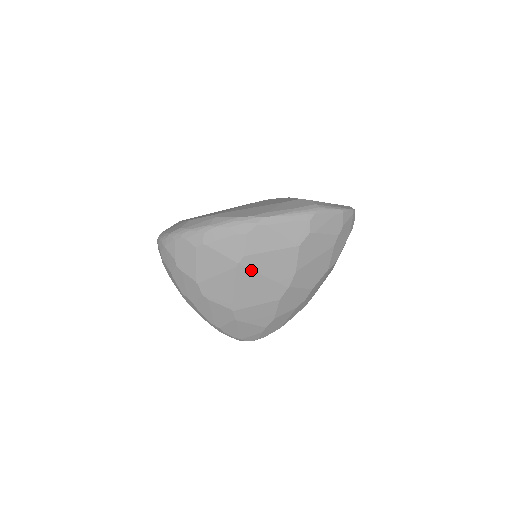
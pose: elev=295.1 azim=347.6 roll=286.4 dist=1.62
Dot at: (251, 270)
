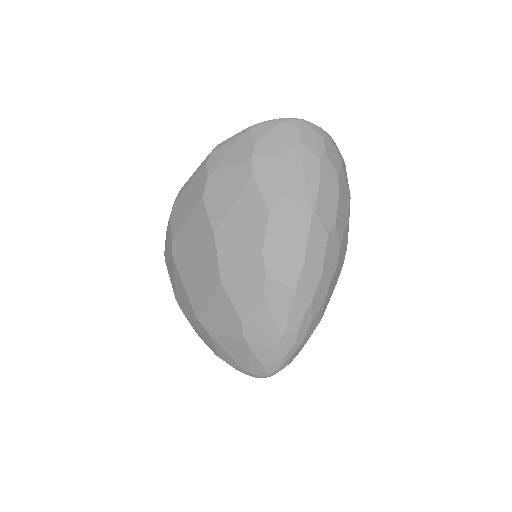
Dot at: (183, 256)
